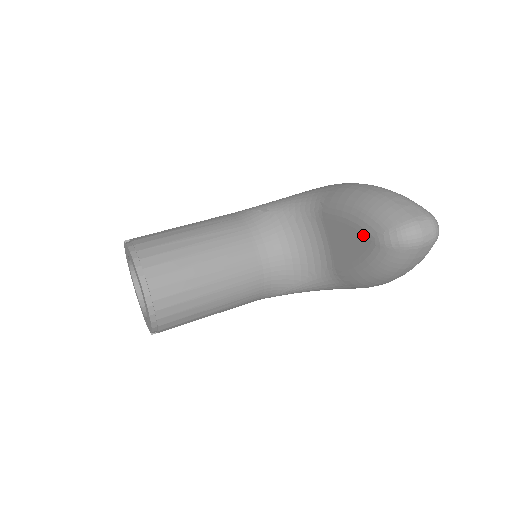
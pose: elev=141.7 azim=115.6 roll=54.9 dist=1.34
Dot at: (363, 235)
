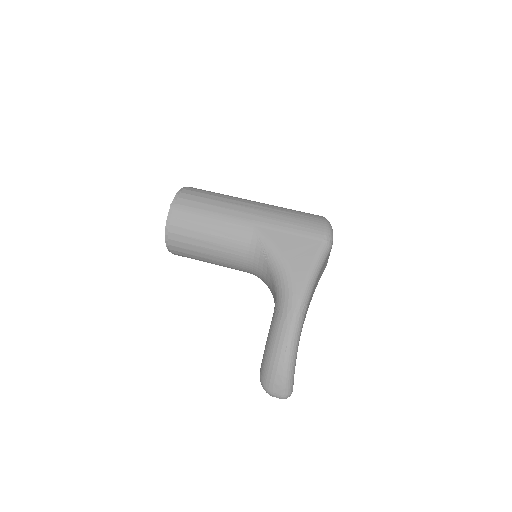
Dot at: occluded
